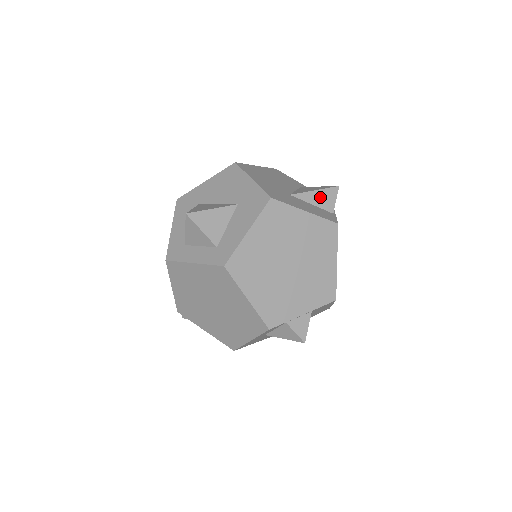
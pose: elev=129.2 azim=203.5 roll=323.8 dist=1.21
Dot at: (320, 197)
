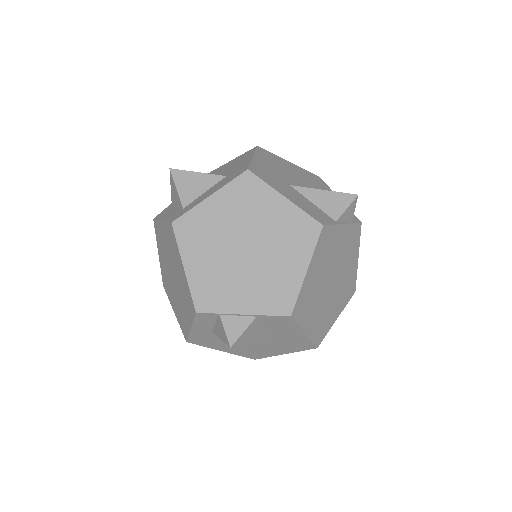
Dot at: (327, 199)
